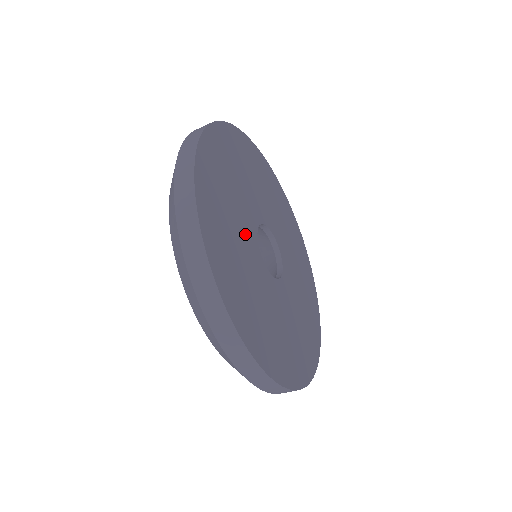
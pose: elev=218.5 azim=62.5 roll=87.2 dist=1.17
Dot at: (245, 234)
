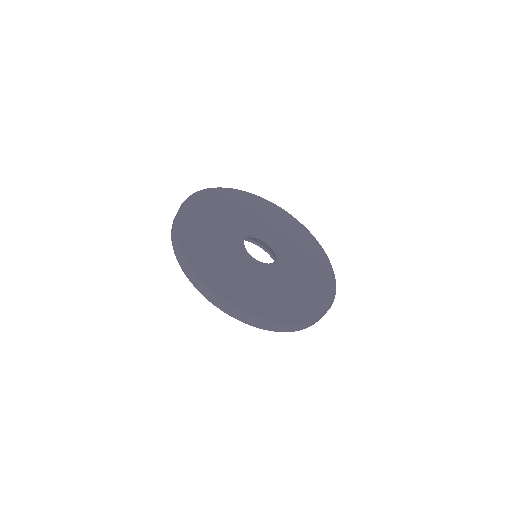
Dot at: (252, 270)
